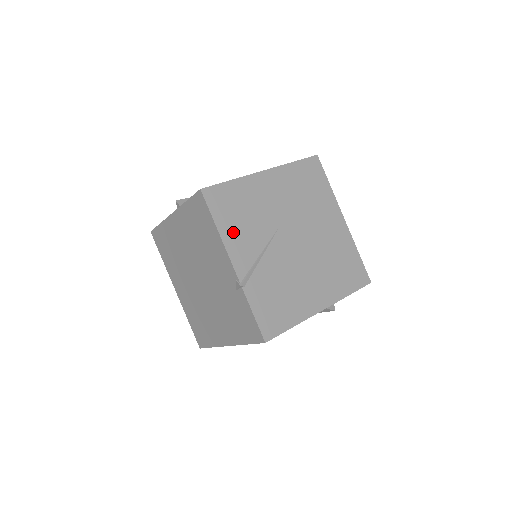
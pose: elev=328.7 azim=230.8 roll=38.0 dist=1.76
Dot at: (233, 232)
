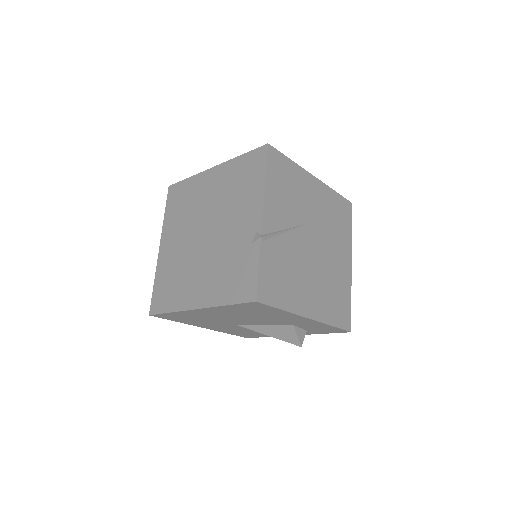
Dot at: (275, 194)
